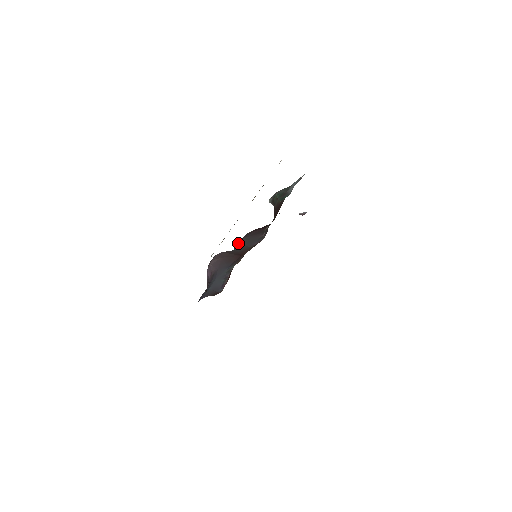
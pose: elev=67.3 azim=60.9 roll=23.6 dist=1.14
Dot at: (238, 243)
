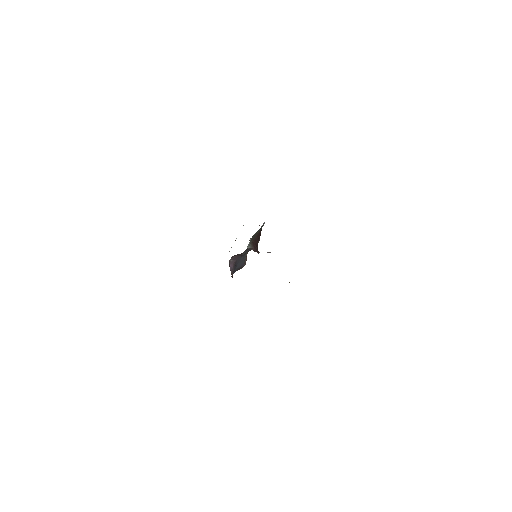
Dot at: (241, 255)
